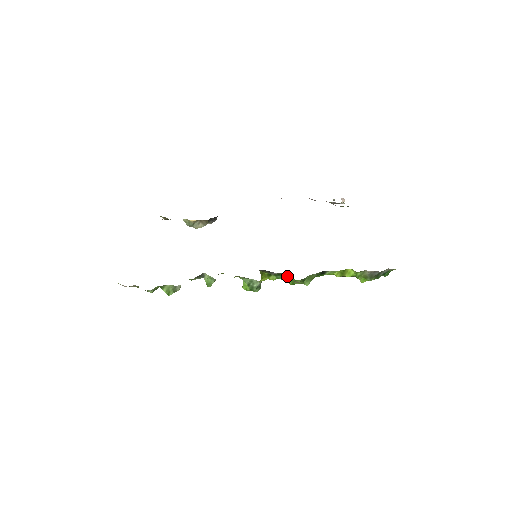
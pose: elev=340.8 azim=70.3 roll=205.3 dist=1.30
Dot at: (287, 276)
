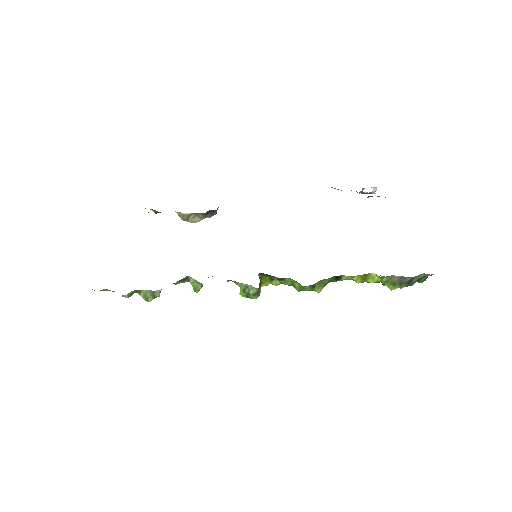
Dot at: (292, 281)
